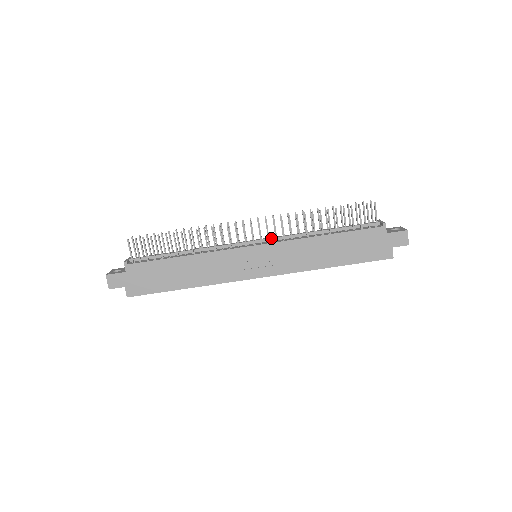
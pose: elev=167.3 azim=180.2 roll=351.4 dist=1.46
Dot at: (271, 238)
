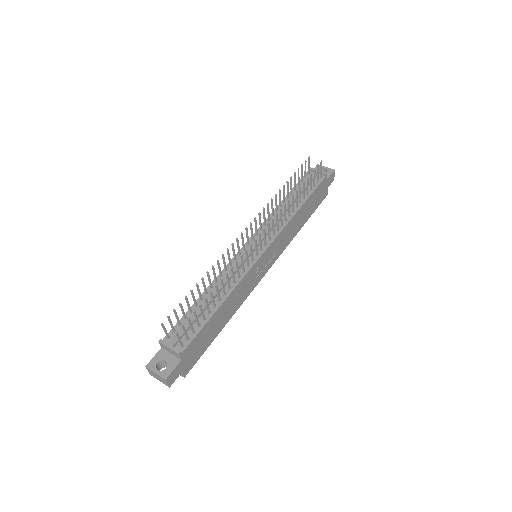
Dot at: (266, 234)
